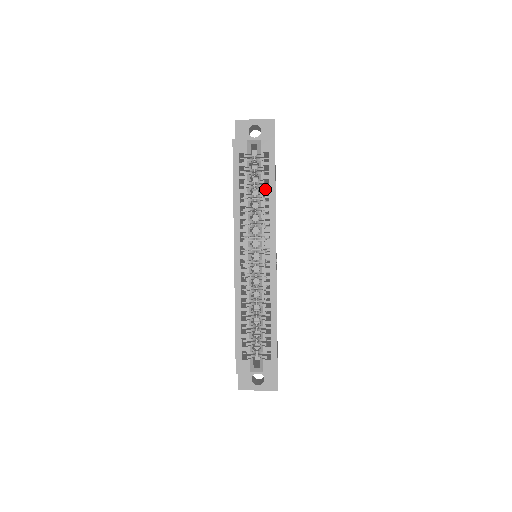
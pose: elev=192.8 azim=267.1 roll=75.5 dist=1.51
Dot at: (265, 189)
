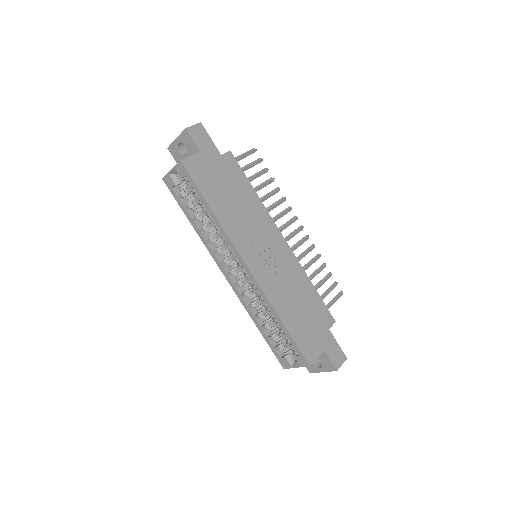
Dot at: (204, 210)
